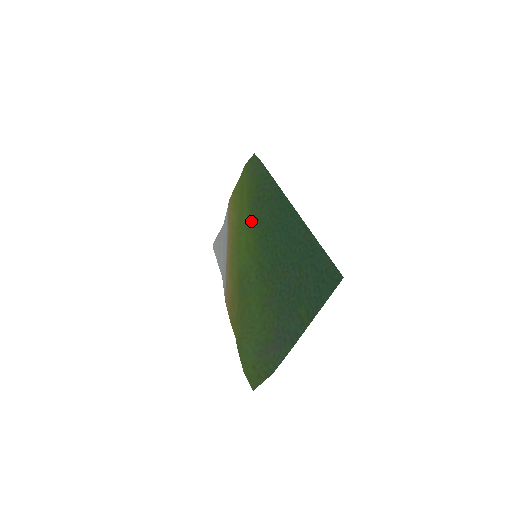
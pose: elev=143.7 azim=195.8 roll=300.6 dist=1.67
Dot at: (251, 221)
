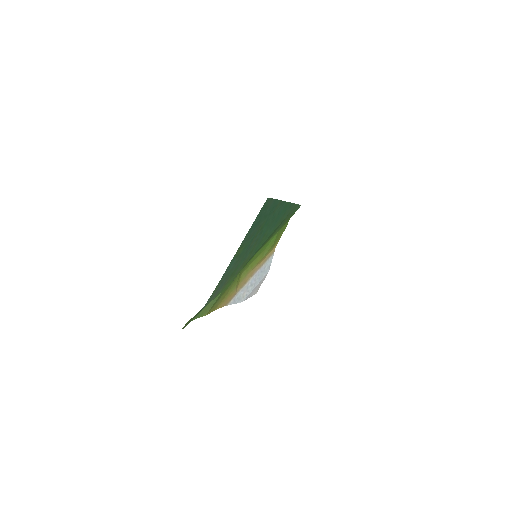
Dot at: (269, 239)
